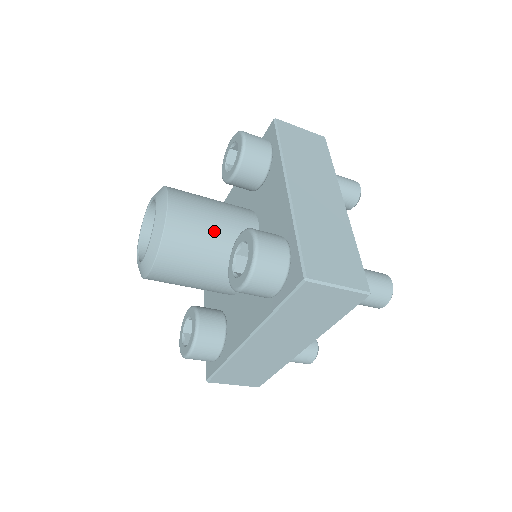
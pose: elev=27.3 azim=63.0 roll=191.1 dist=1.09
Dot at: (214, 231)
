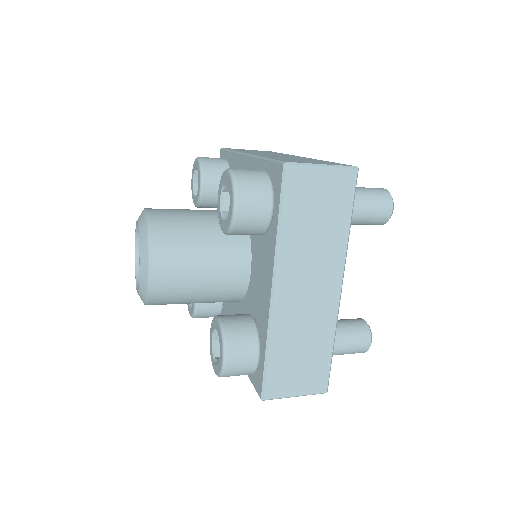
Dot at: (200, 289)
